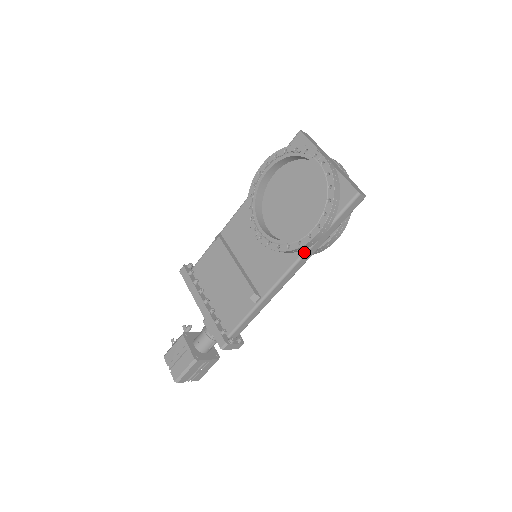
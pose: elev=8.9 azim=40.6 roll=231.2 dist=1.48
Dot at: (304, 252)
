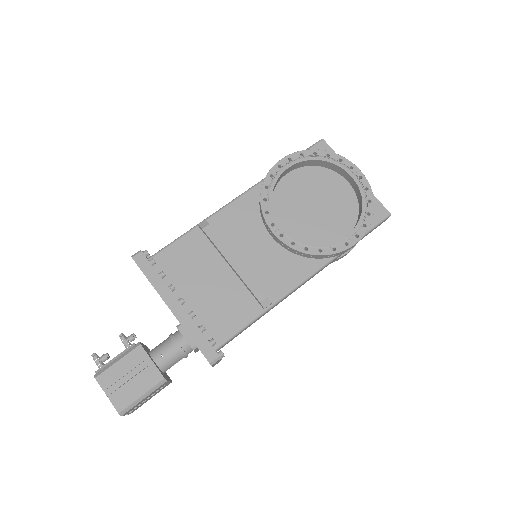
Dot at: (330, 260)
